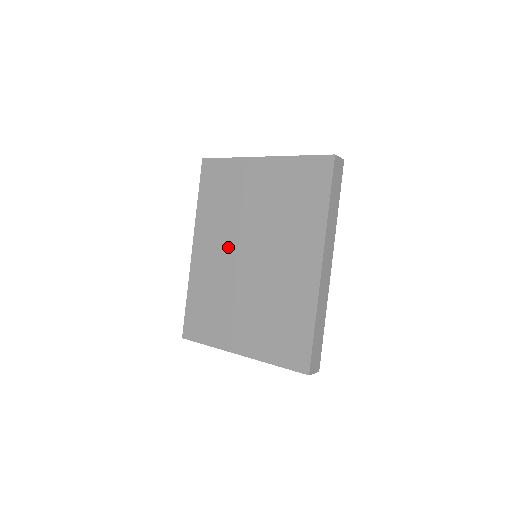
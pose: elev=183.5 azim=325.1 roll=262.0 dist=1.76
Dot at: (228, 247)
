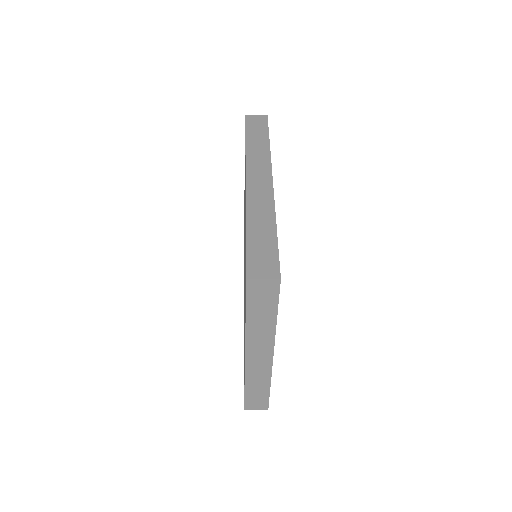
Dot at: occluded
